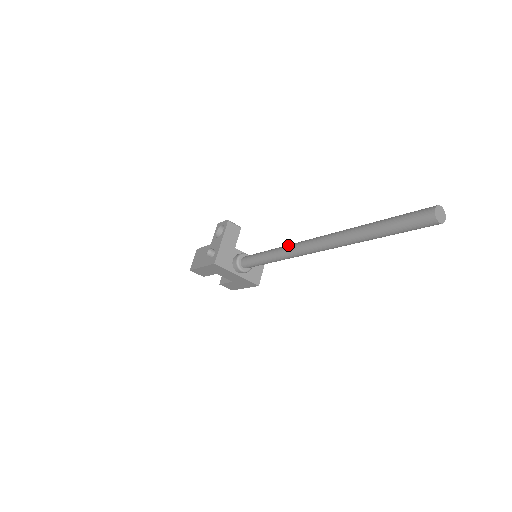
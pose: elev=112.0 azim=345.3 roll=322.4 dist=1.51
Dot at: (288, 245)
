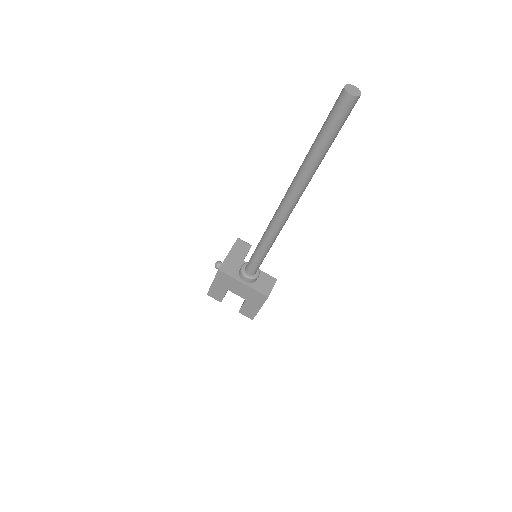
Dot at: occluded
